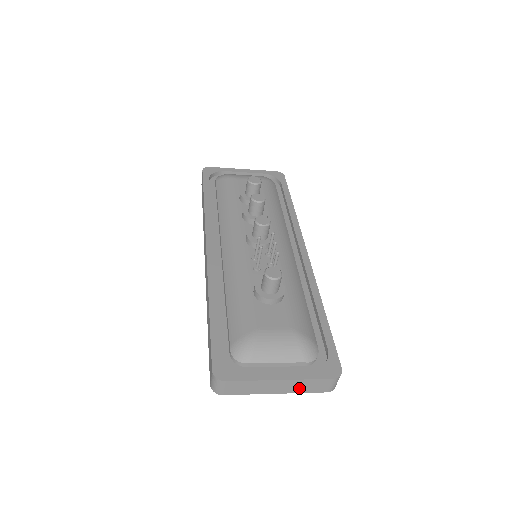
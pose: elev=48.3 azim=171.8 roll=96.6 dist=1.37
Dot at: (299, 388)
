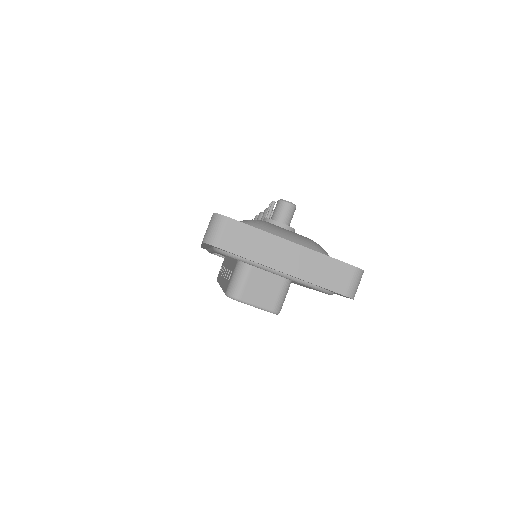
Dot at: (311, 271)
